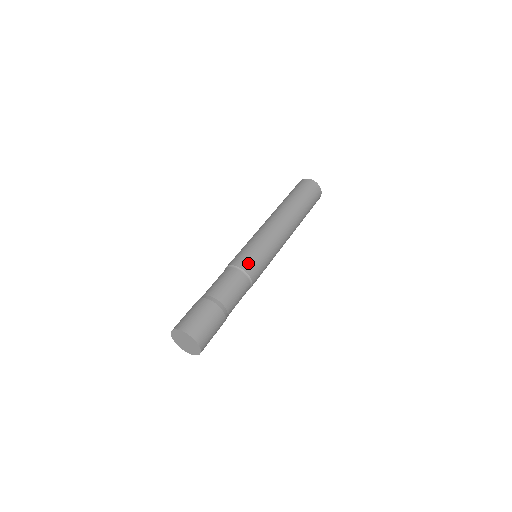
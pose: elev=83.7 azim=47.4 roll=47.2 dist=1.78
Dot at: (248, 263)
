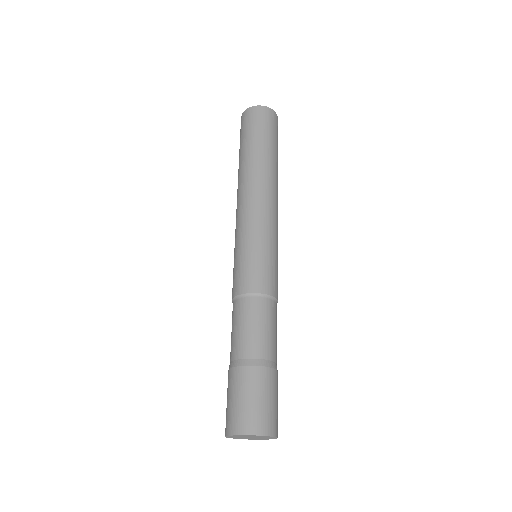
Dot at: (266, 280)
